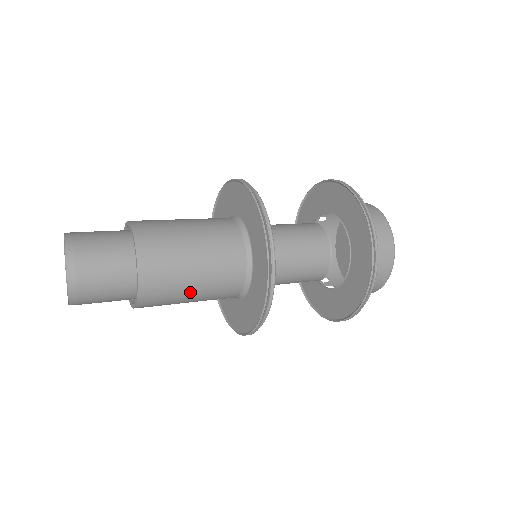
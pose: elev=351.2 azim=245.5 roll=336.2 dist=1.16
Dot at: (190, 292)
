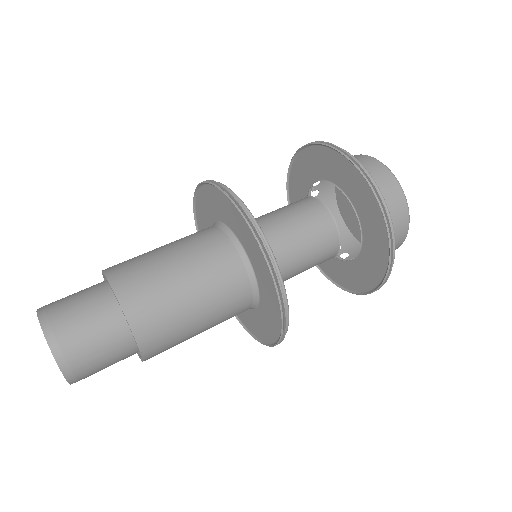
Dot at: occluded
